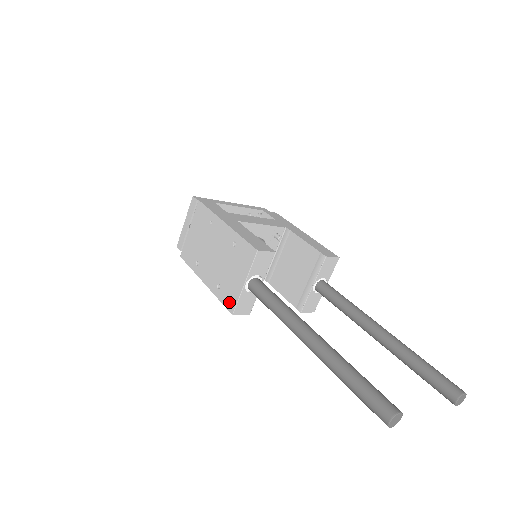
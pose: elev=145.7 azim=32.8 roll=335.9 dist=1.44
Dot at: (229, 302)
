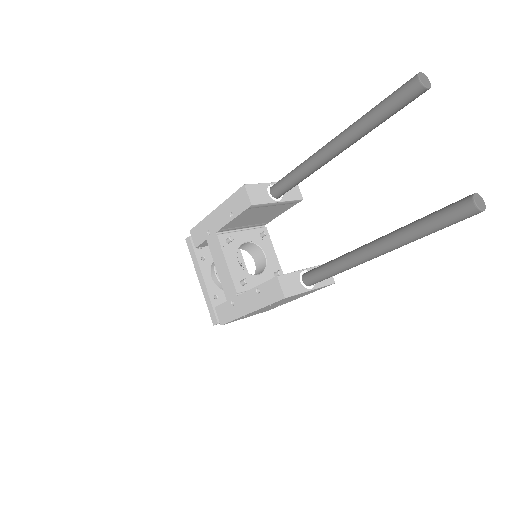
Dot at: occluded
